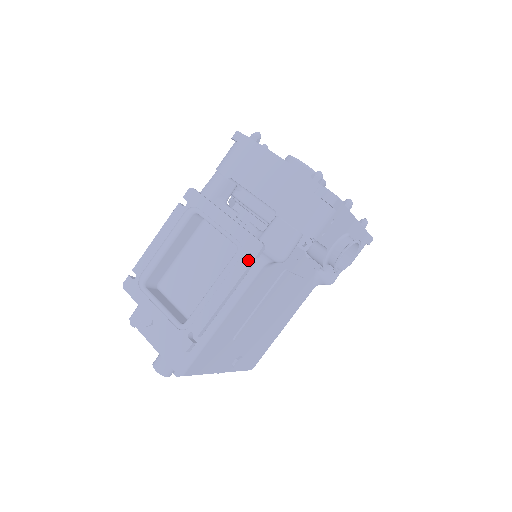
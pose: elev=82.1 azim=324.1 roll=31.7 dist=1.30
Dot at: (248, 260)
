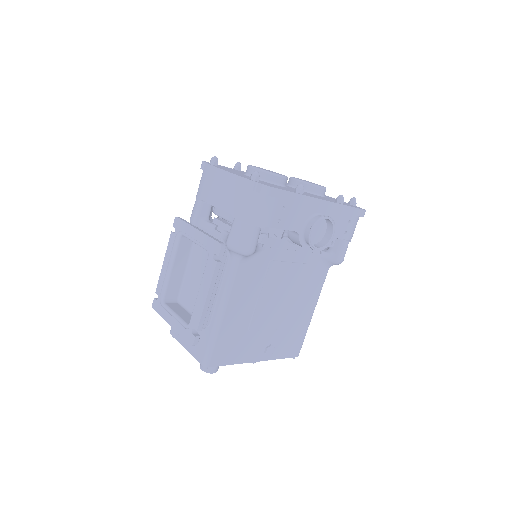
Dot at: (216, 260)
